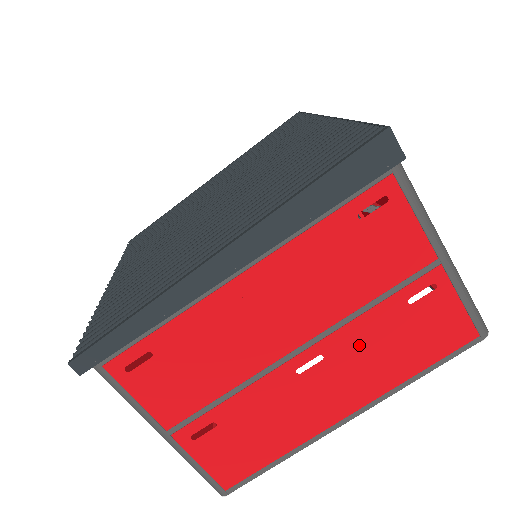
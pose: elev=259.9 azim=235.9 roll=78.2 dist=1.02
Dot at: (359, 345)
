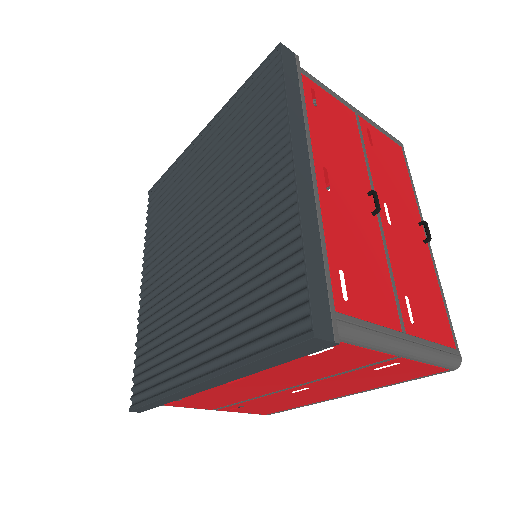
Dot at: (338, 383)
